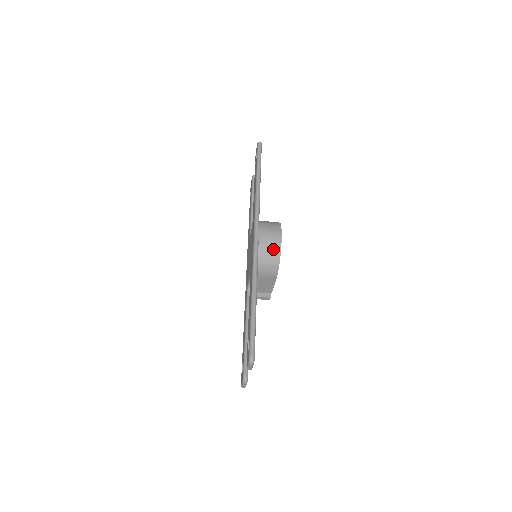
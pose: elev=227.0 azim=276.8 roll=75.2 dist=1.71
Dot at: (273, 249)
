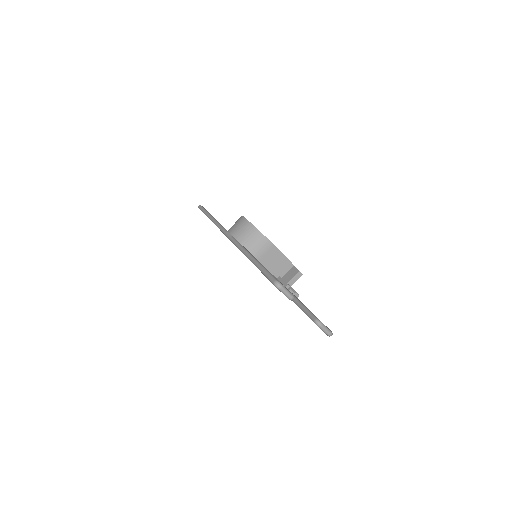
Dot at: (246, 229)
